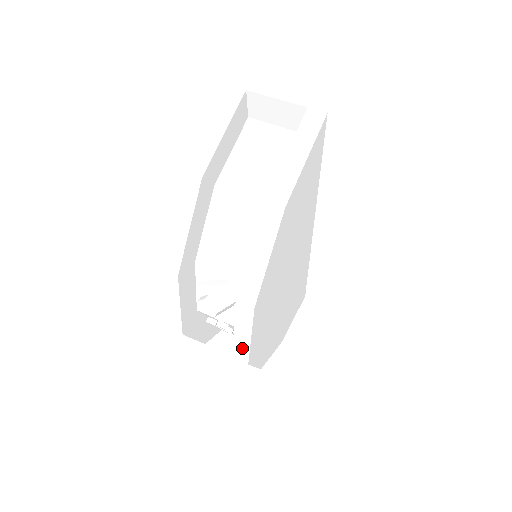
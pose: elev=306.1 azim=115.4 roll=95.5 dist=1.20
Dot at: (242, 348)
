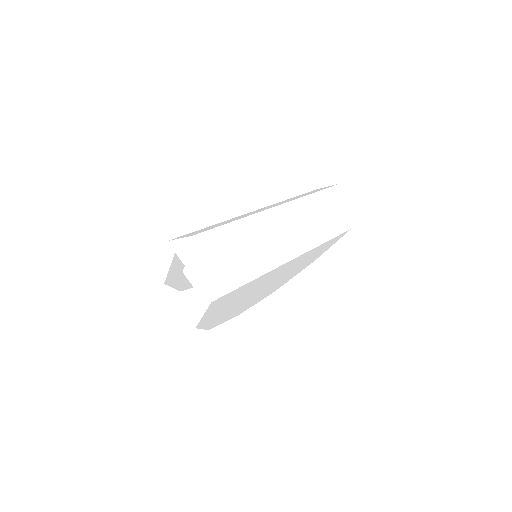
Dot at: occluded
